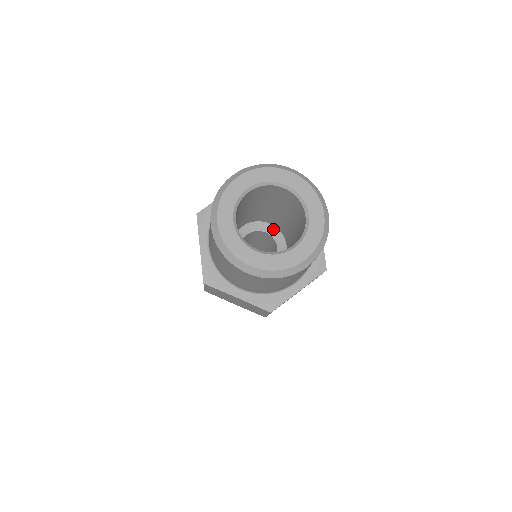
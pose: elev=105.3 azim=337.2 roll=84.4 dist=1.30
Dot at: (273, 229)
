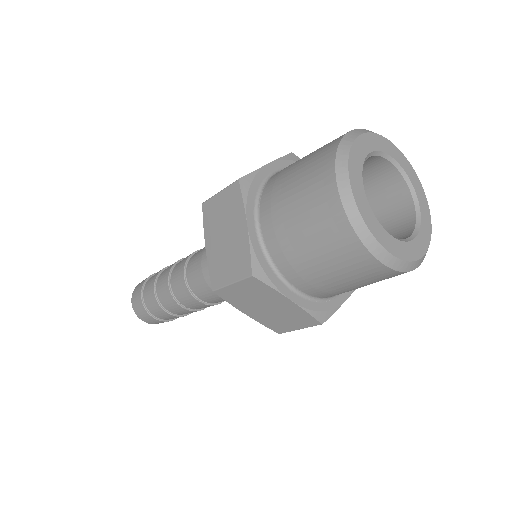
Dot at: occluded
